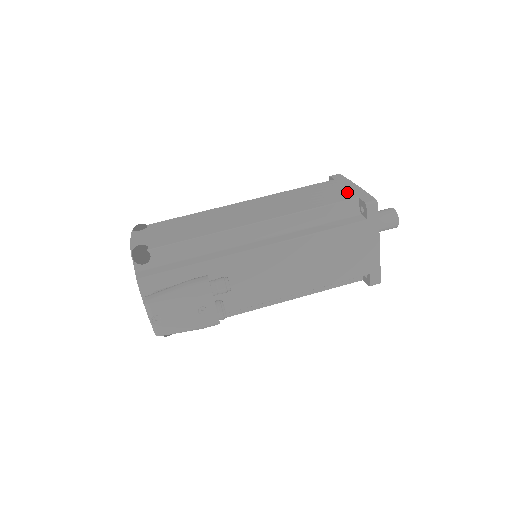
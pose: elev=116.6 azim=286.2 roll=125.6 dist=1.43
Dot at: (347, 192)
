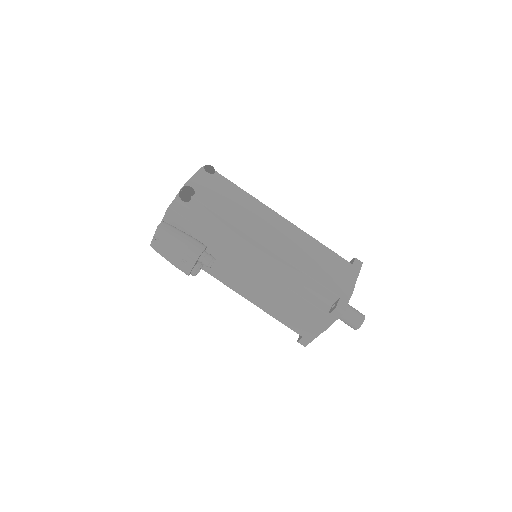
Dot at: (341, 285)
